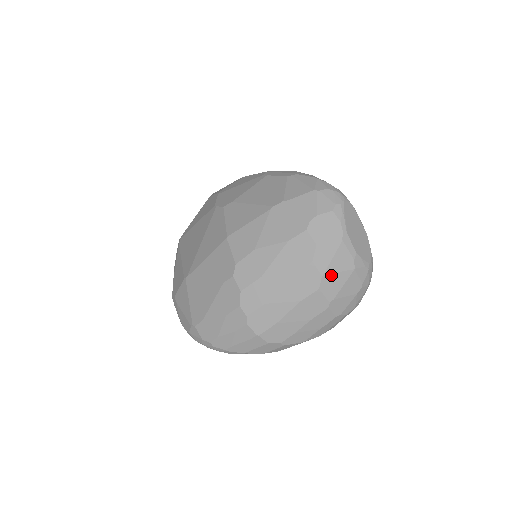
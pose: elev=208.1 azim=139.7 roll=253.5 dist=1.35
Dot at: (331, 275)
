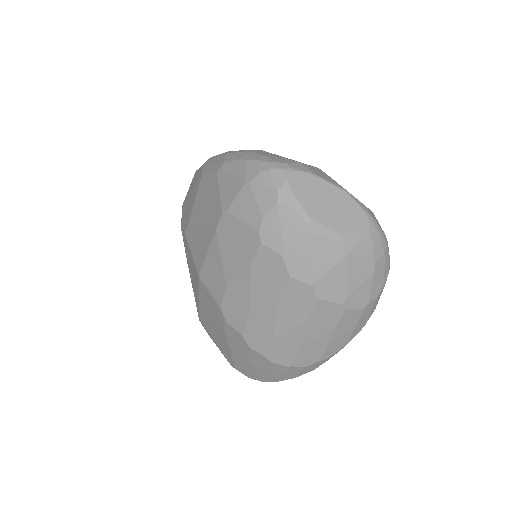
Dot at: (323, 278)
